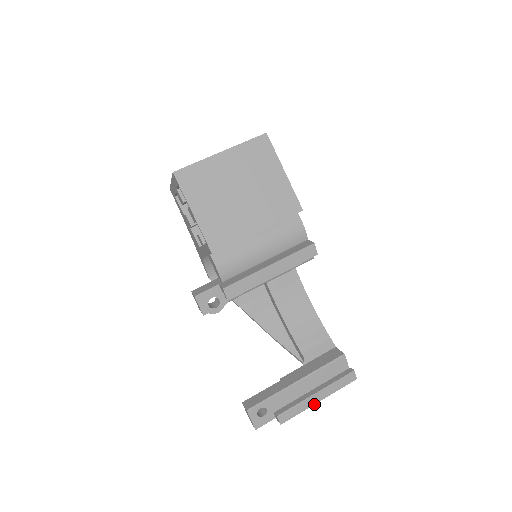
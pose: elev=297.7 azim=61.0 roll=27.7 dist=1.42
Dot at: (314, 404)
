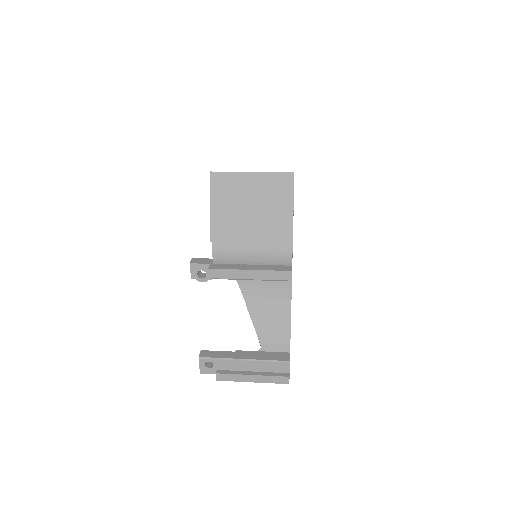
Dot at: occluded
